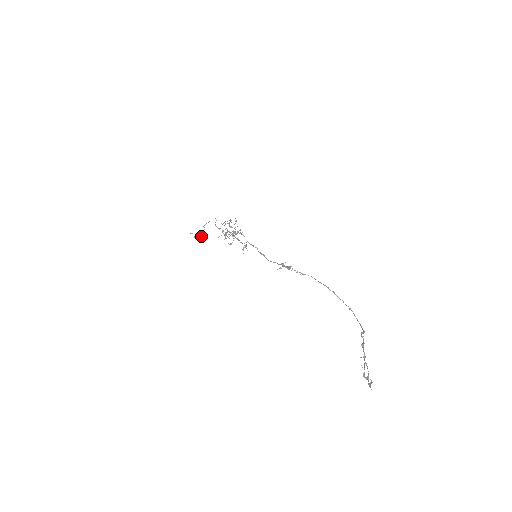
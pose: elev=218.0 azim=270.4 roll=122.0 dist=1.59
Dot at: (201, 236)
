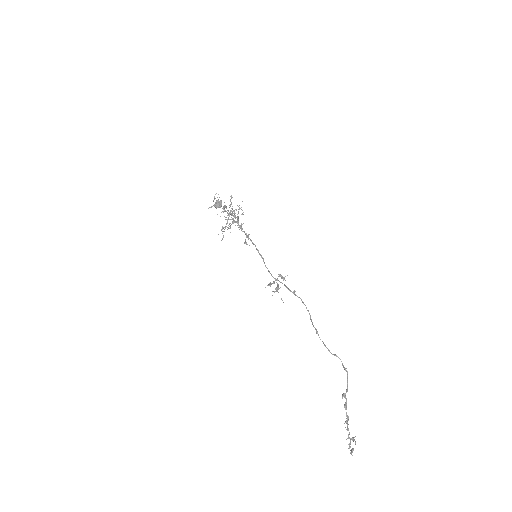
Dot at: (221, 204)
